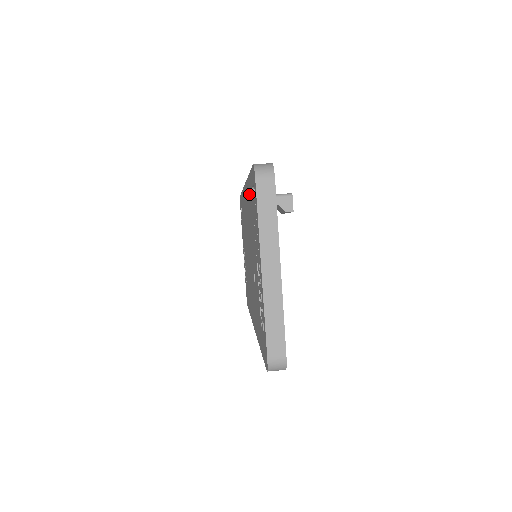
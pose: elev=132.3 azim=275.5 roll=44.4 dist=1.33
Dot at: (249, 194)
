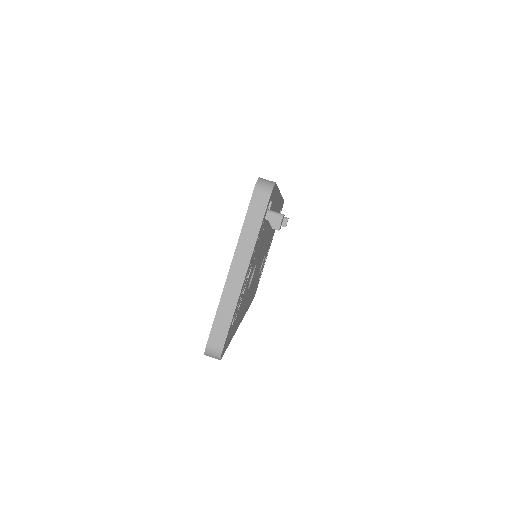
Dot at: occluded
